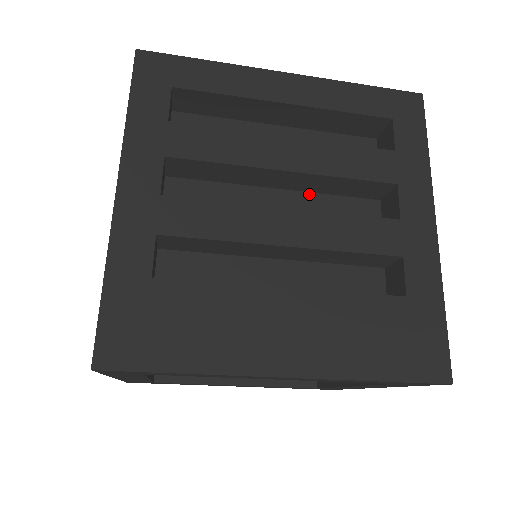
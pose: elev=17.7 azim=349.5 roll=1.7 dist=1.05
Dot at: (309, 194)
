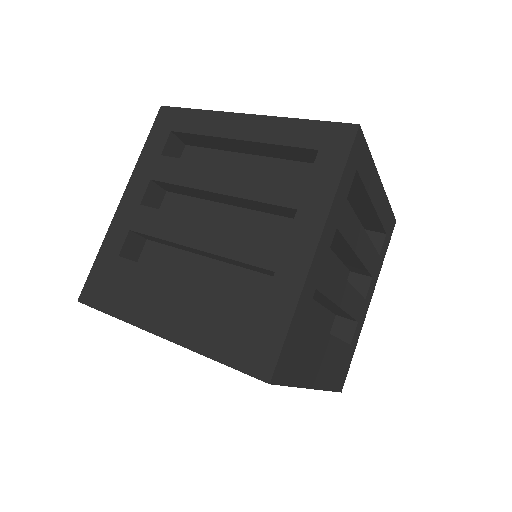
Dot at: (251, 211)
